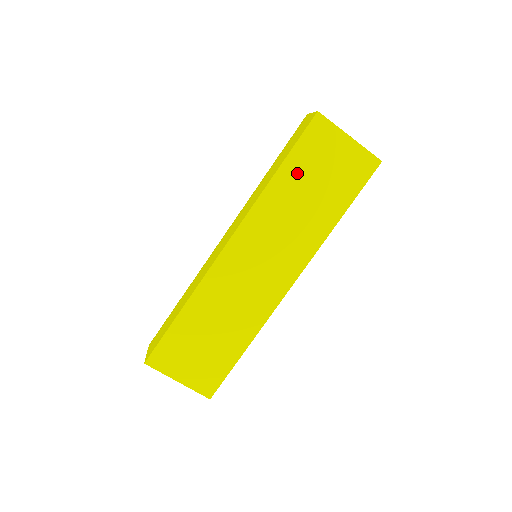
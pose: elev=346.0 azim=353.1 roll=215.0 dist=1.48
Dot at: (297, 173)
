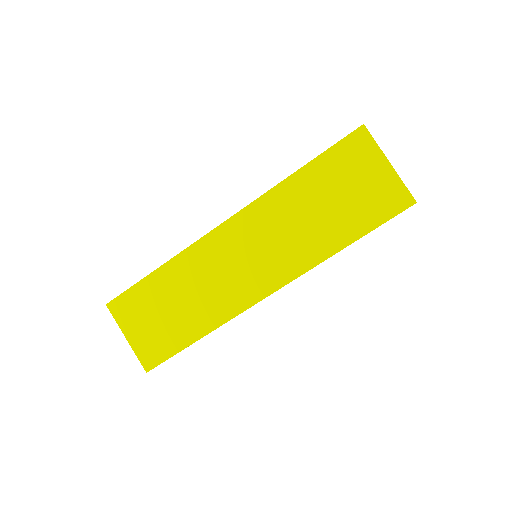
Dot at: (318, 180)
